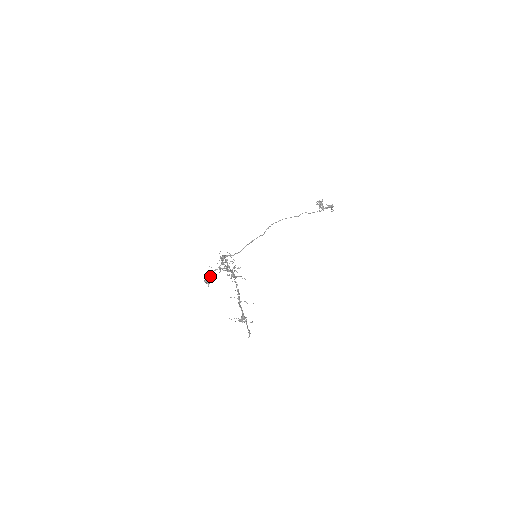
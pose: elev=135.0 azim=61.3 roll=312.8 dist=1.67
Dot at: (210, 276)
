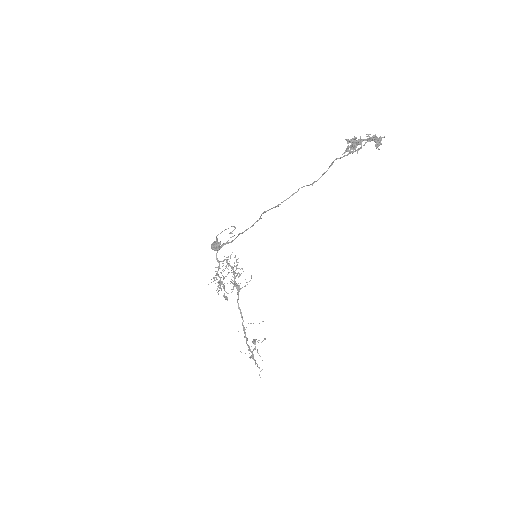
Dot at: (215, 244)
